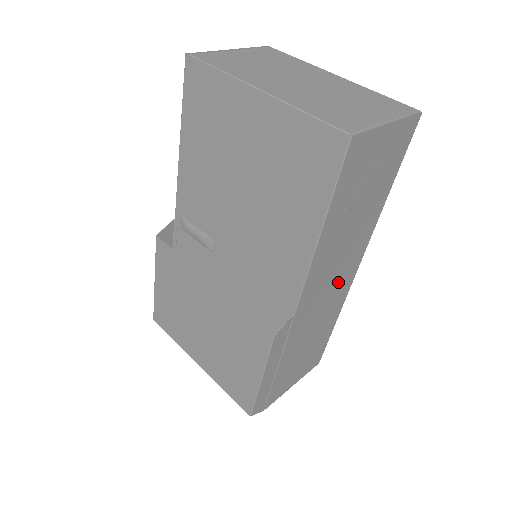
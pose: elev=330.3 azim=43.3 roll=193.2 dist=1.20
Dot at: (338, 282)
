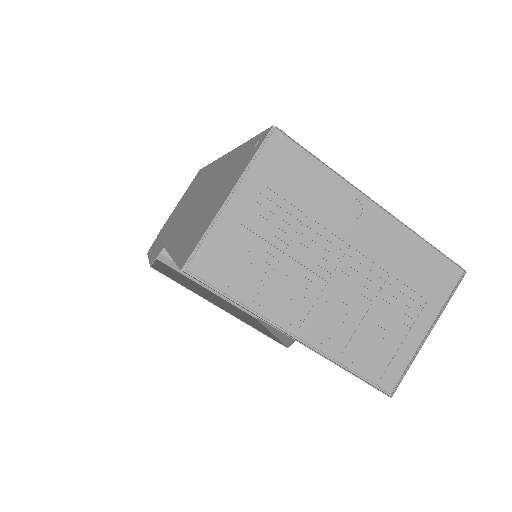
Dot at: occluded
